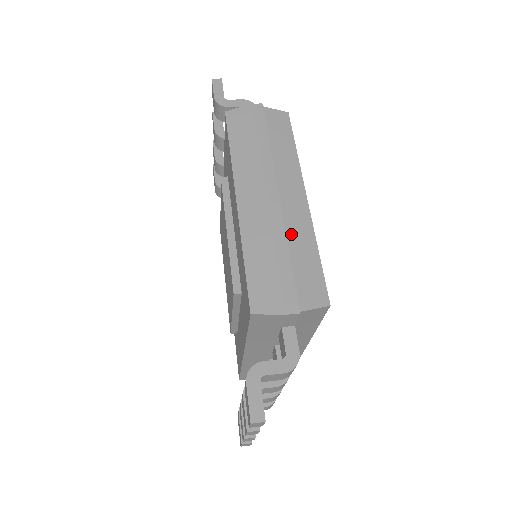
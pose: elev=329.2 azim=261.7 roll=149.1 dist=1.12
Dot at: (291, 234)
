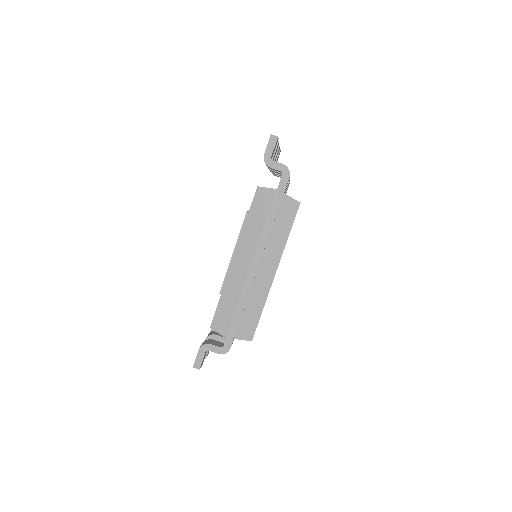
Dot at: (252, 295)
